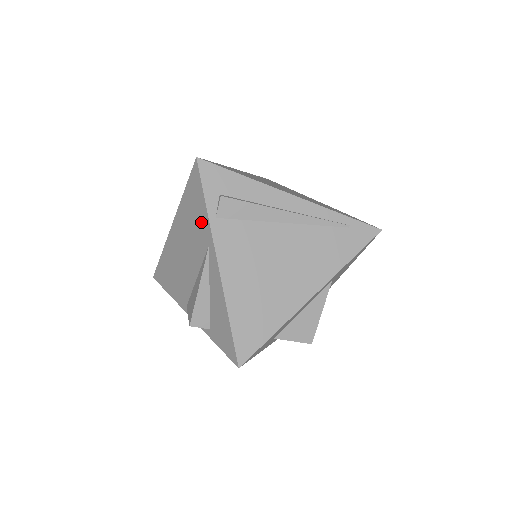
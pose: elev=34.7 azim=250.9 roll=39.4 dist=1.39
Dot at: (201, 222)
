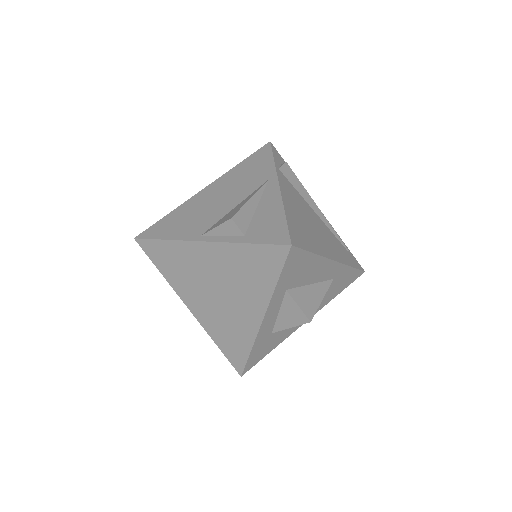
Dot at: (262, 170)
